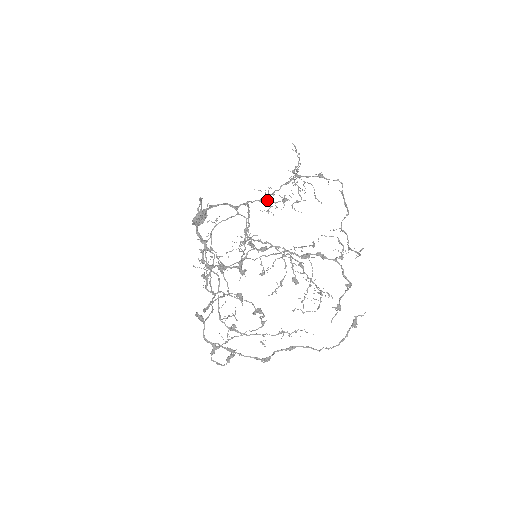
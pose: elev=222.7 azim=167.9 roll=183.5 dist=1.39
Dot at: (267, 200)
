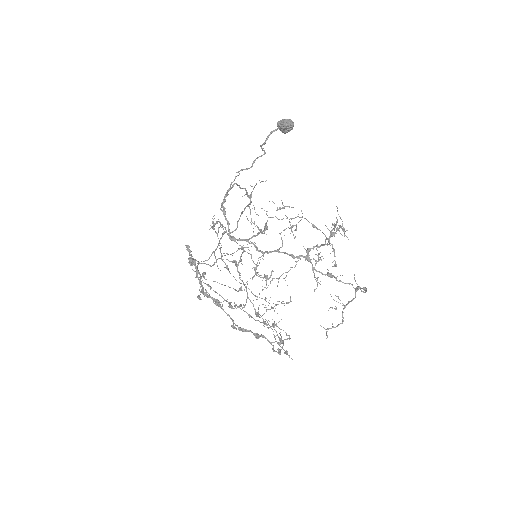
Dot at: occluded
